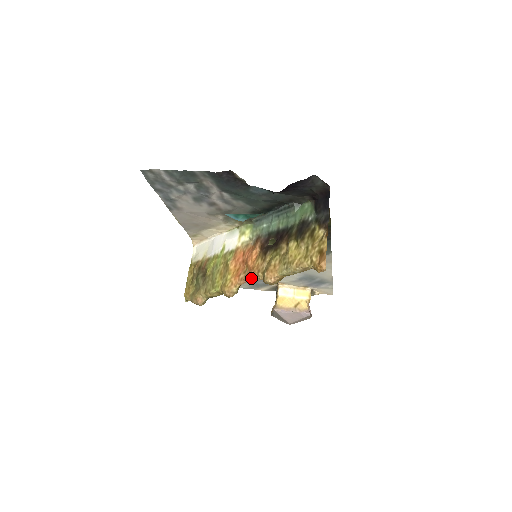
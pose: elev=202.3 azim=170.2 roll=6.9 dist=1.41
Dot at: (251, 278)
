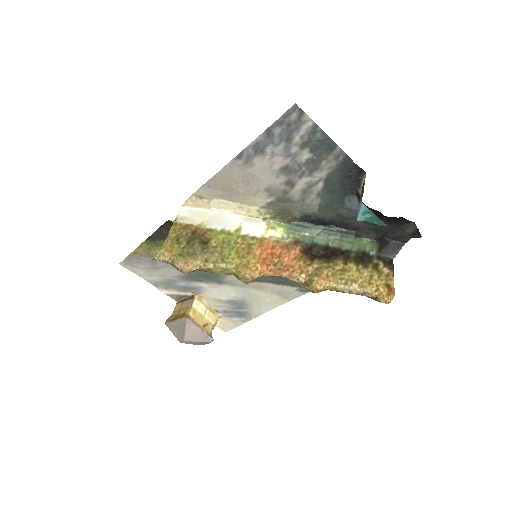
Dot at: (286, 274)
